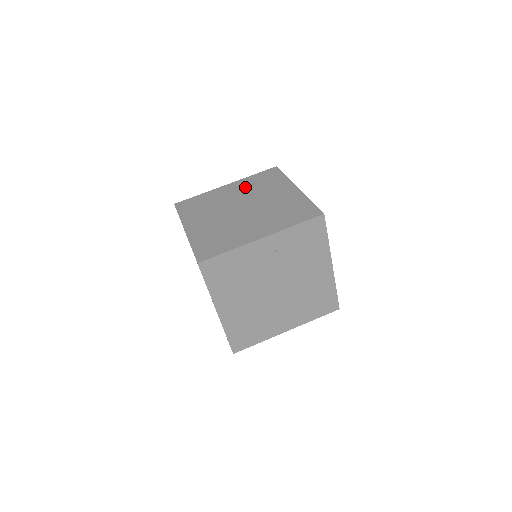
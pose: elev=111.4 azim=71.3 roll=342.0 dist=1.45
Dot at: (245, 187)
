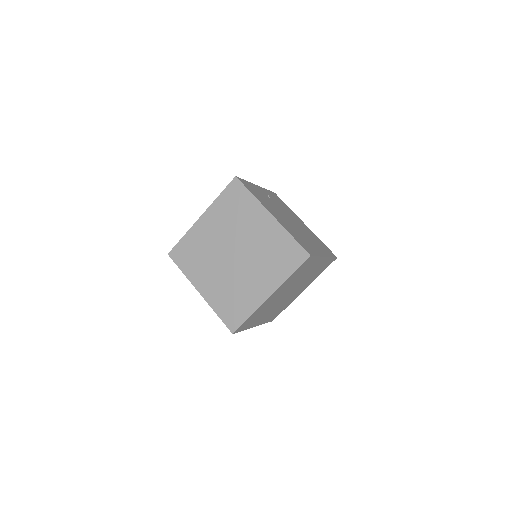
Dot at: (221, 220)
